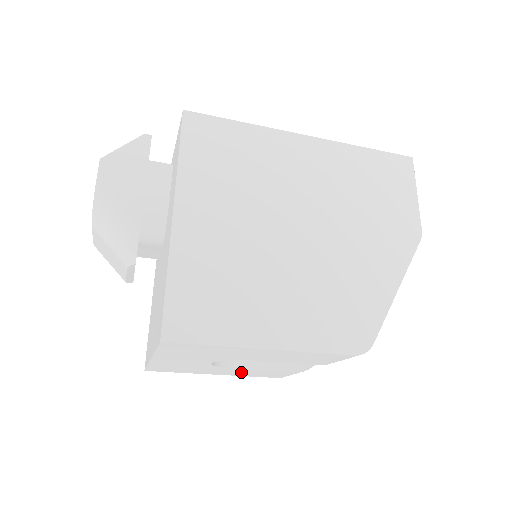
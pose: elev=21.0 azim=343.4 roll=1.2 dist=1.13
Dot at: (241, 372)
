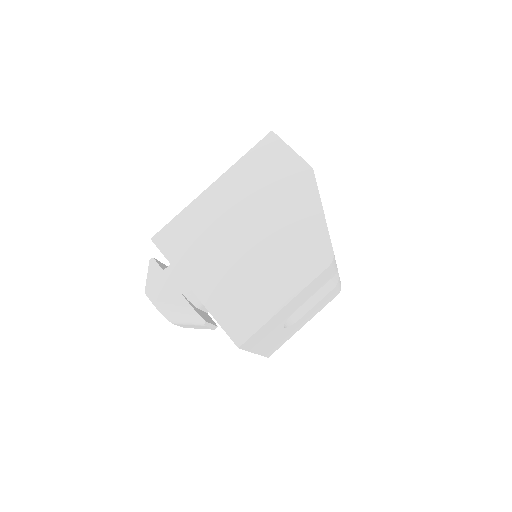
Dot at: (310, 314)
